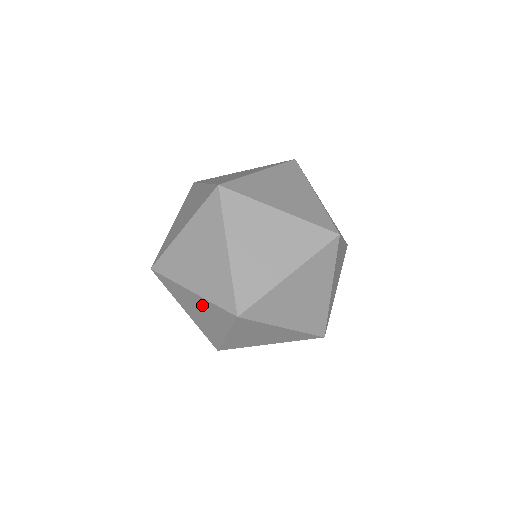
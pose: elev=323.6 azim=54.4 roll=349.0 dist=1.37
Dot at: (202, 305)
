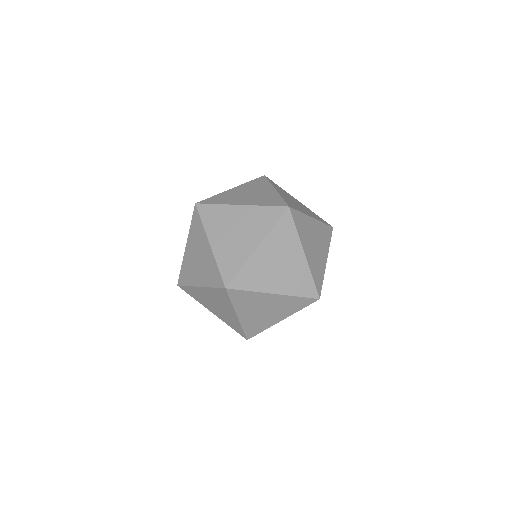
Dot at: (277, 302)
